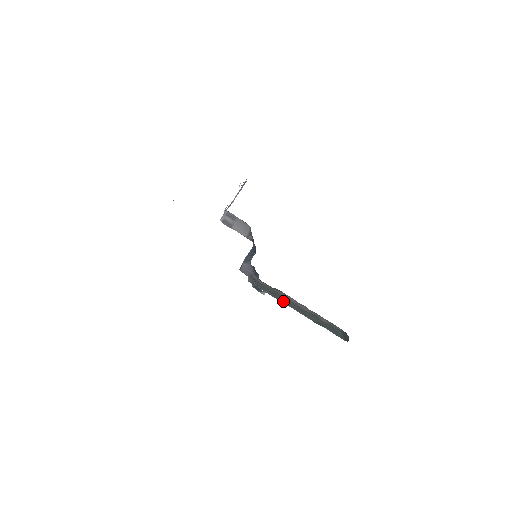
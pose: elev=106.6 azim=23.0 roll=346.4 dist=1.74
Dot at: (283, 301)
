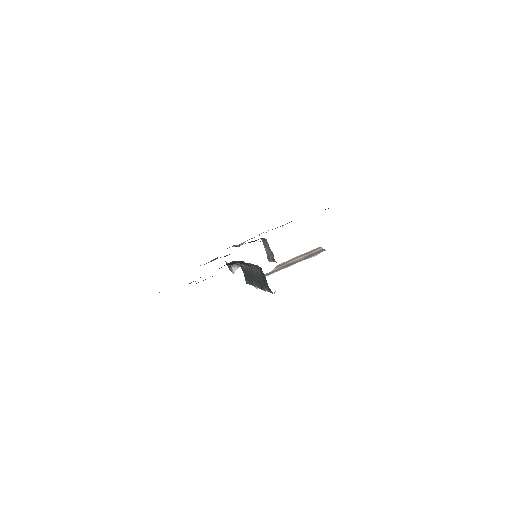
Dot at: (253, 283)
